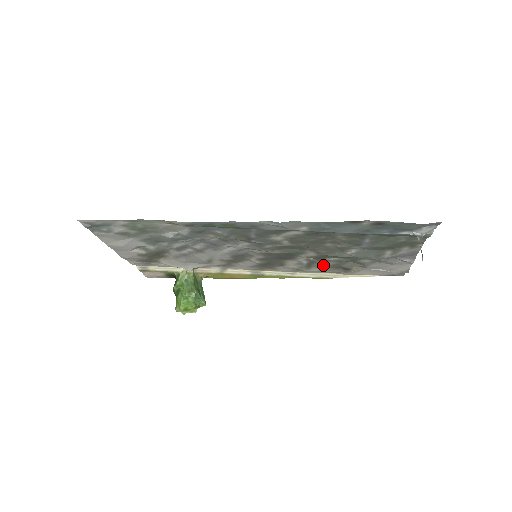
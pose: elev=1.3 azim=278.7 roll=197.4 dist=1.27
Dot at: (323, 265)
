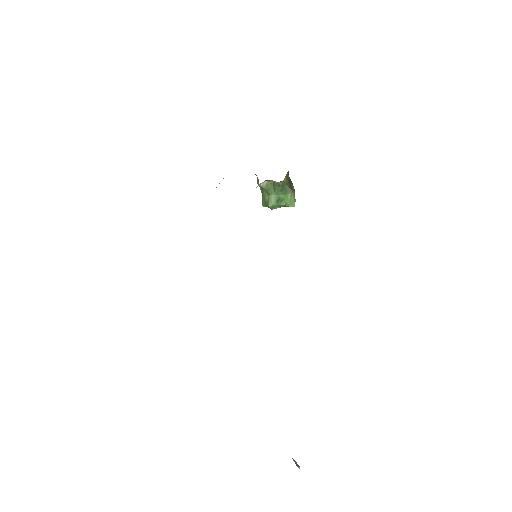
Dot at: occluded
